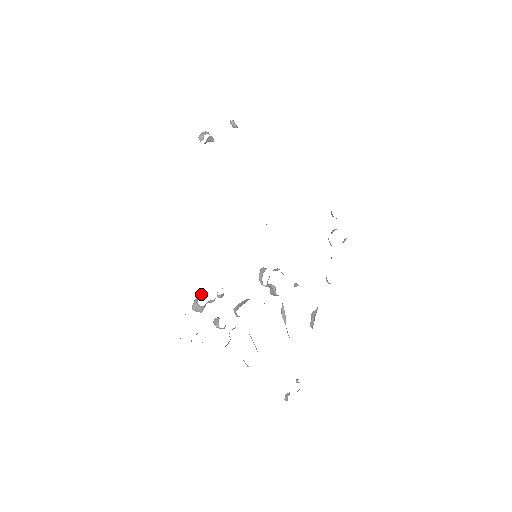
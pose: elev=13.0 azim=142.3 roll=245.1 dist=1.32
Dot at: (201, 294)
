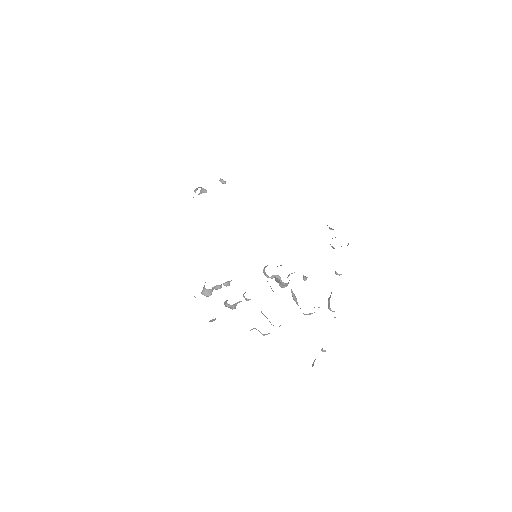
Dot at: occluded
